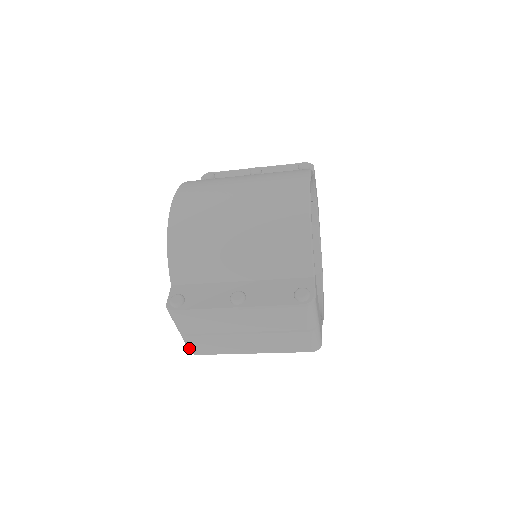
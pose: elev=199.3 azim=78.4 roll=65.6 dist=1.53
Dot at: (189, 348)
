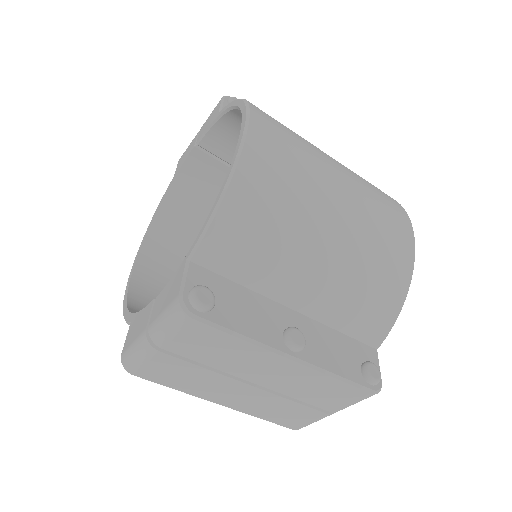
Dot at: (133, 363)
